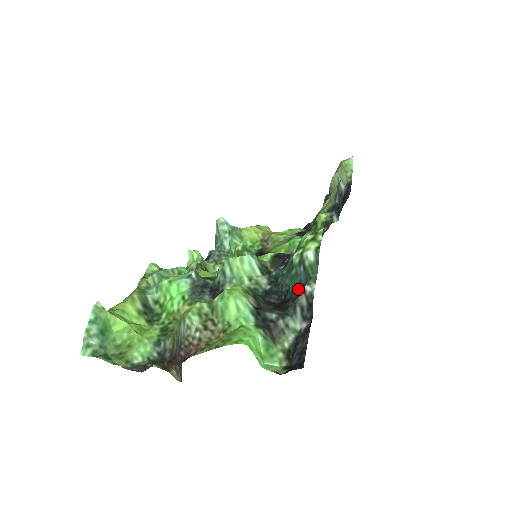
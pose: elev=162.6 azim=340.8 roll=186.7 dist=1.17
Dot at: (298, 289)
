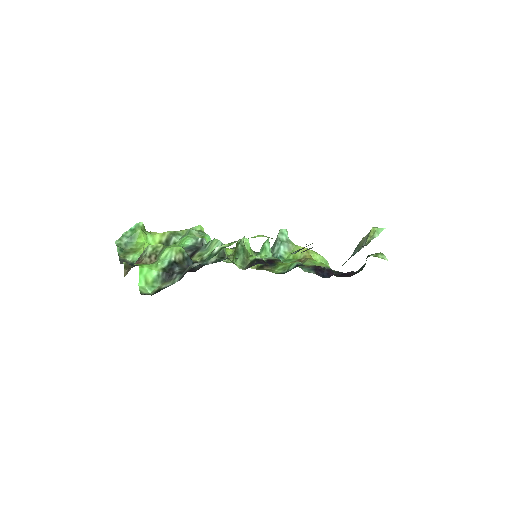
Dot at: occluded
